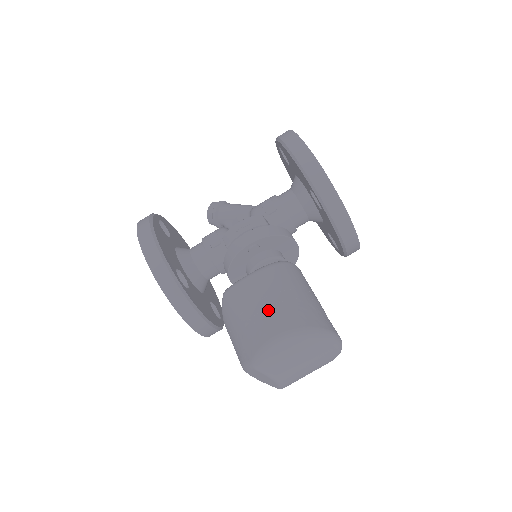
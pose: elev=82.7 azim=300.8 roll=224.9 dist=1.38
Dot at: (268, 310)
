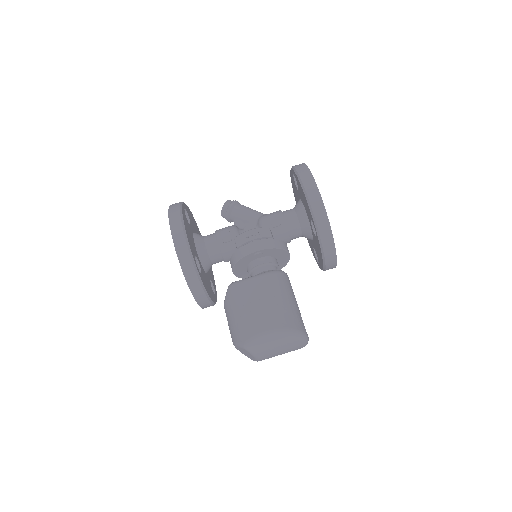
Dot at: (263, 309)
